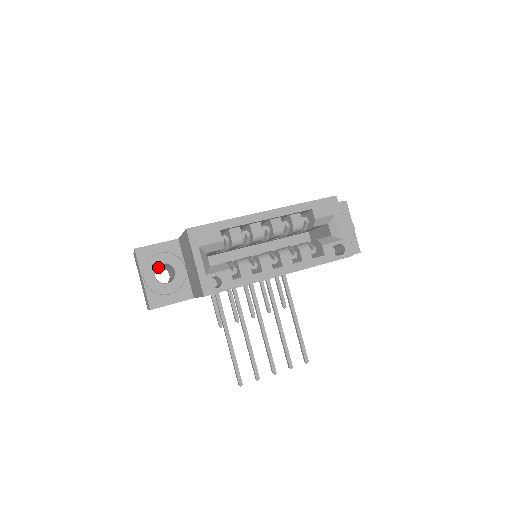
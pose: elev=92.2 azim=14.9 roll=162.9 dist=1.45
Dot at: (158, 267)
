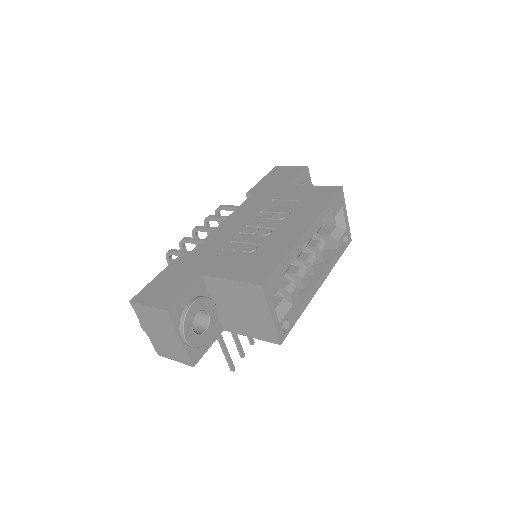
Dot at: occluded
